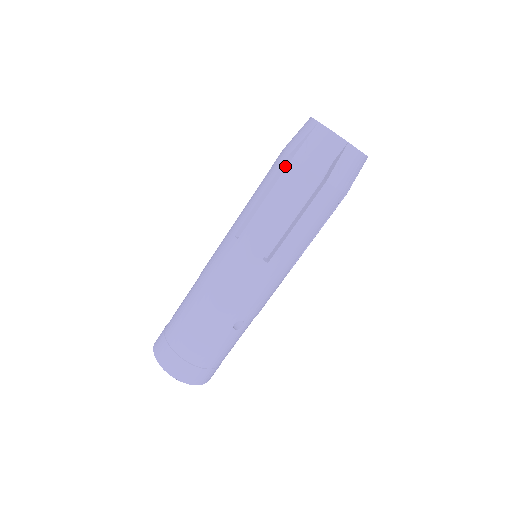
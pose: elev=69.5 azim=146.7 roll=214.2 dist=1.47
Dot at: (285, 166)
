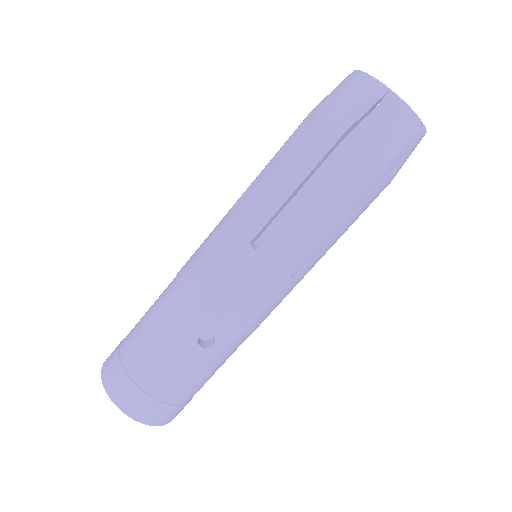
Dot at: occluded
